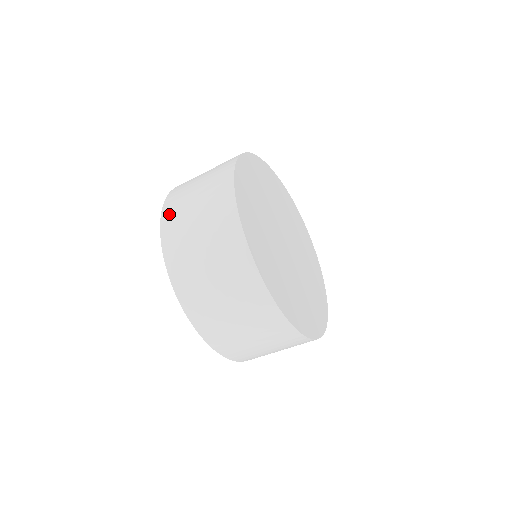
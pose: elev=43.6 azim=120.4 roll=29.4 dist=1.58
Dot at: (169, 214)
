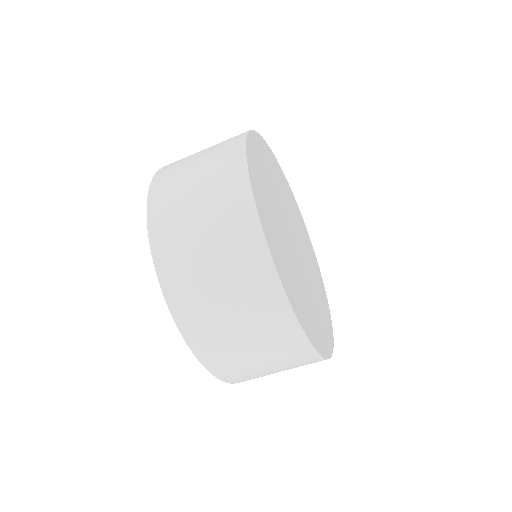
Dot at: (173, 282)
